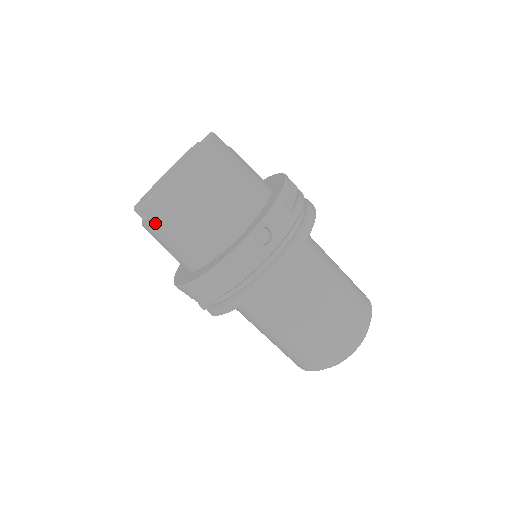
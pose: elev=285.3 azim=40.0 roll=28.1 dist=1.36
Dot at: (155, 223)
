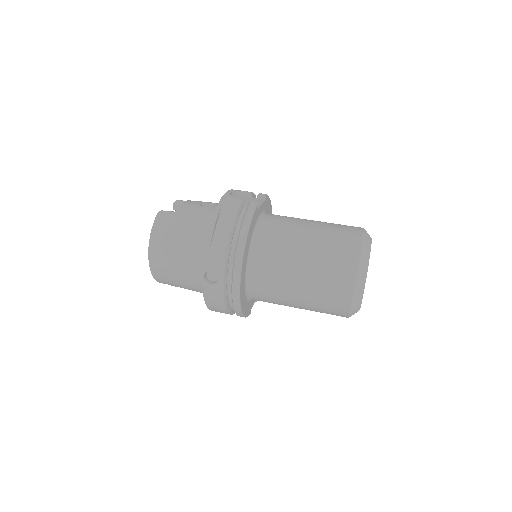
Dot at: occluded
